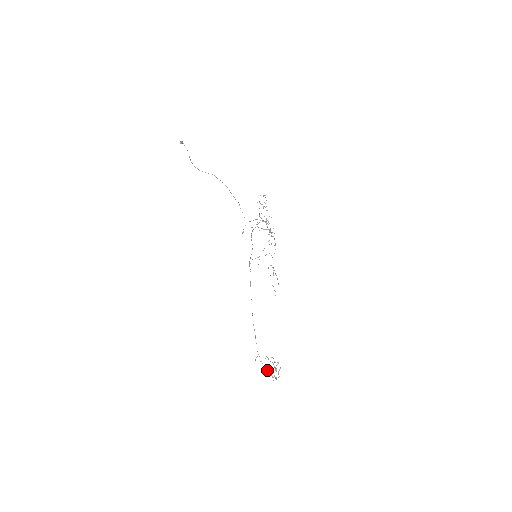
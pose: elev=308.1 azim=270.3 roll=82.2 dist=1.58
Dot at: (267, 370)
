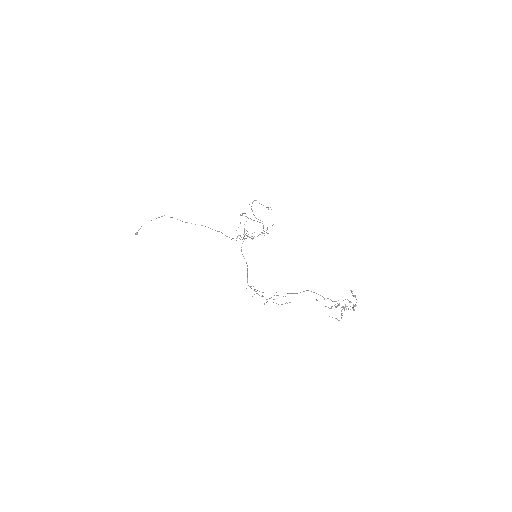
Dot at: (336, 318)
